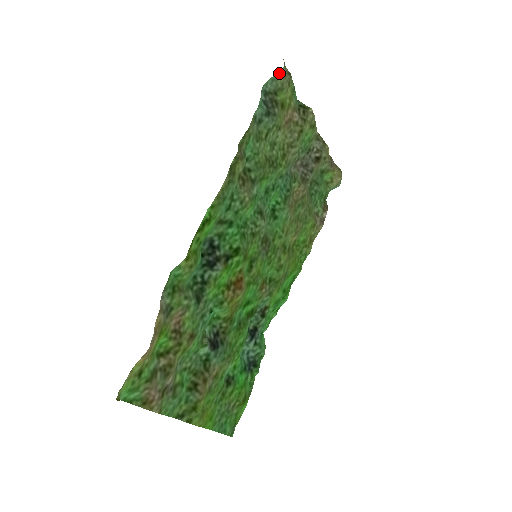
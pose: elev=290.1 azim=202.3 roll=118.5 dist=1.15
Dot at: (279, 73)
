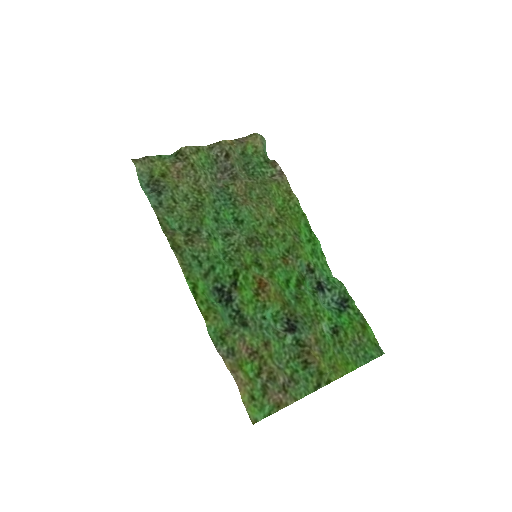
Dot at: (138, 169)
